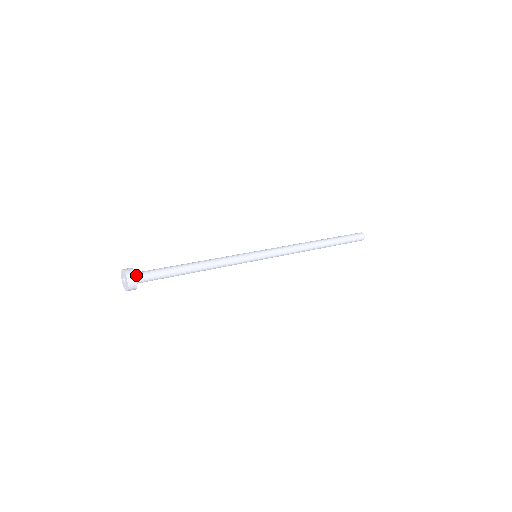
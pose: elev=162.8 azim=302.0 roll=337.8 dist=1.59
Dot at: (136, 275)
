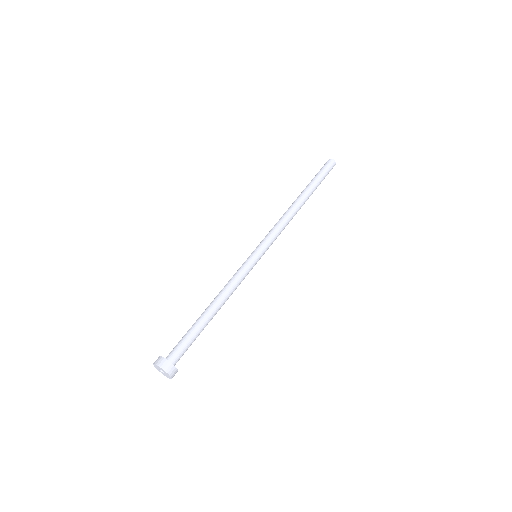
Dot at: (174, 364)
